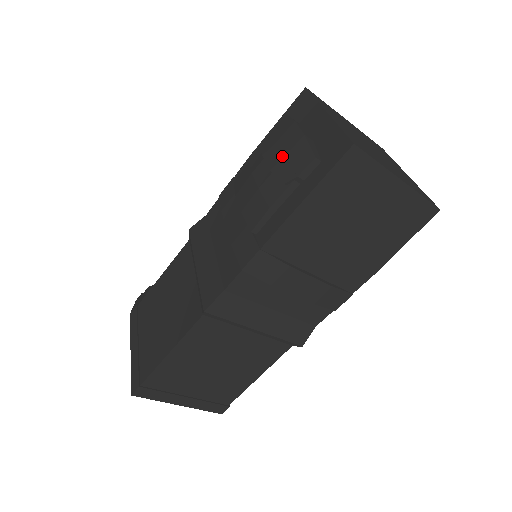
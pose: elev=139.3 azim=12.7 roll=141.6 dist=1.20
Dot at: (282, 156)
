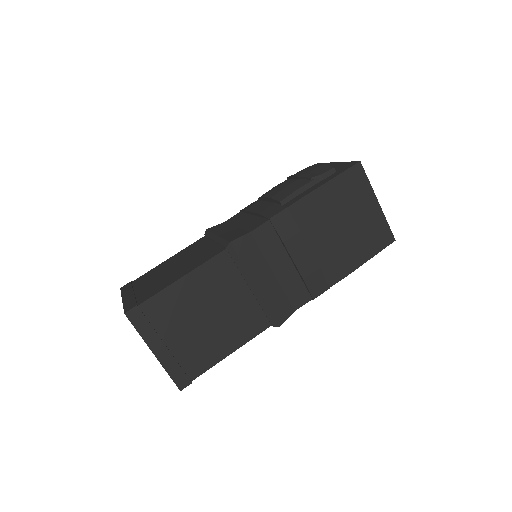
Dot at: (307, 172)
